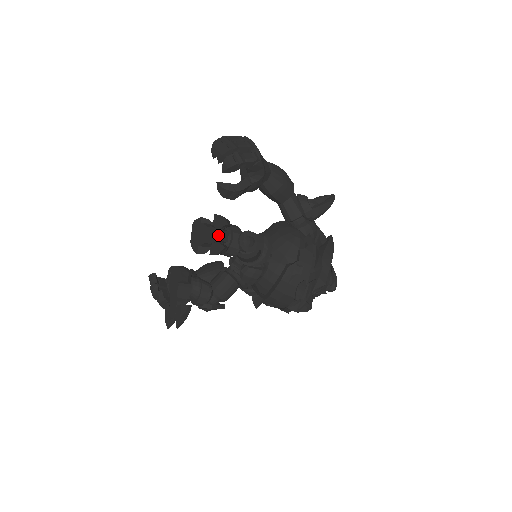
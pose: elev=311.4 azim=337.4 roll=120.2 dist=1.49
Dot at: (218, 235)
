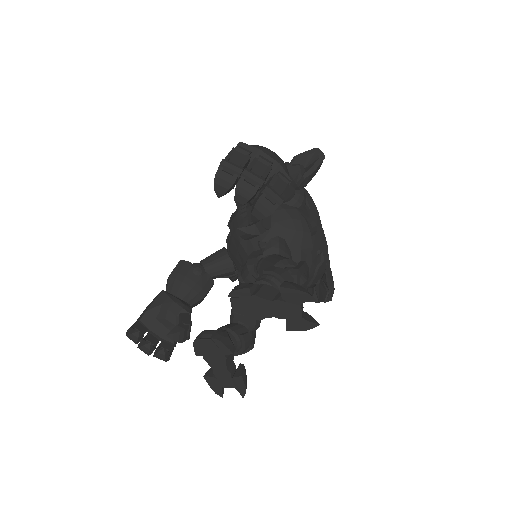
Dot at: (299, 311)
